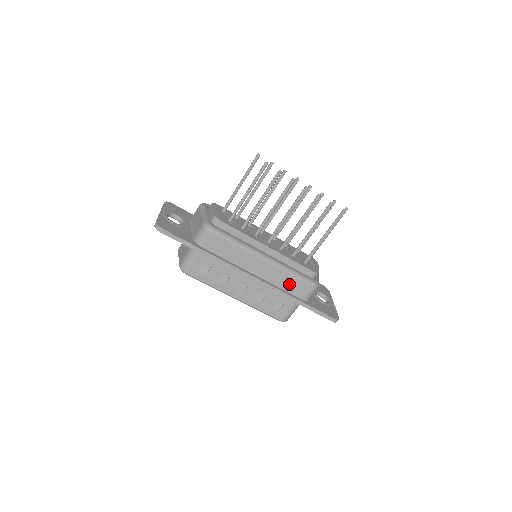
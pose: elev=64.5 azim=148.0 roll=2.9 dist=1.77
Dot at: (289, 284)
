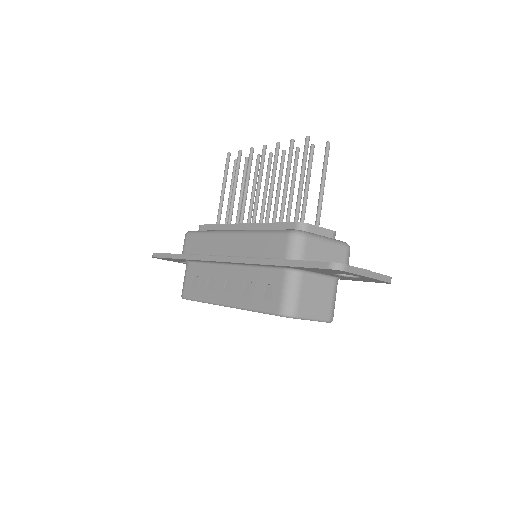
Dot at: (263, 248)
